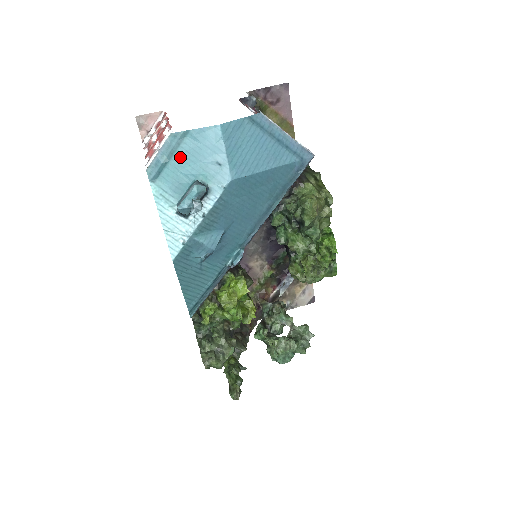
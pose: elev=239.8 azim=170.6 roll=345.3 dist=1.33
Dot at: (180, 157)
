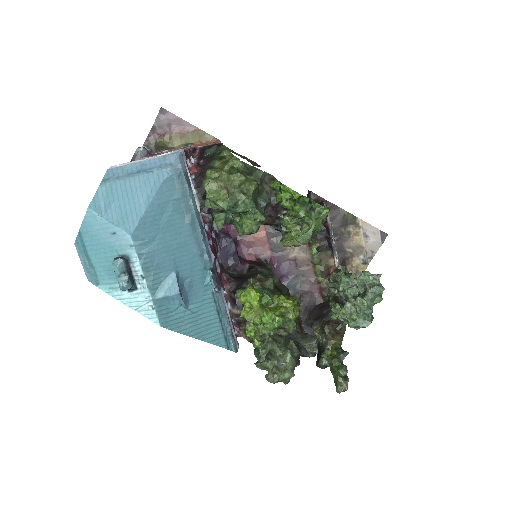
Dot at: (93, 253)
